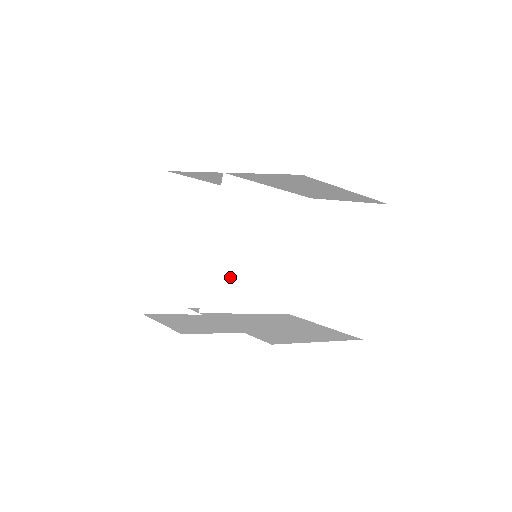
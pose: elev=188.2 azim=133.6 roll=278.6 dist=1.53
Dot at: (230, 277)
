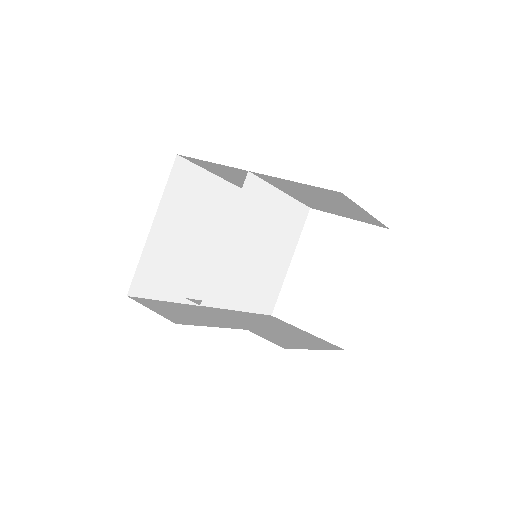
Dot at: (232, 274)
